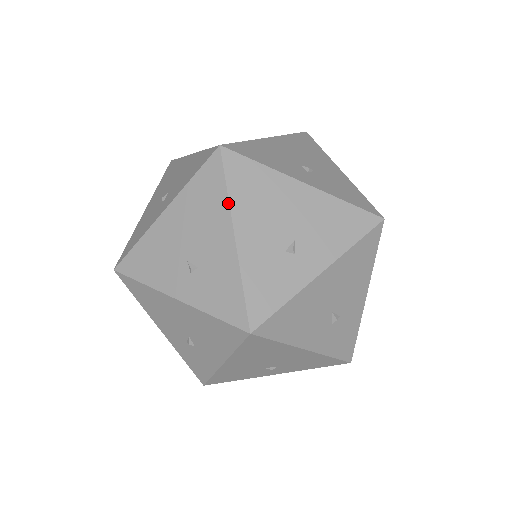
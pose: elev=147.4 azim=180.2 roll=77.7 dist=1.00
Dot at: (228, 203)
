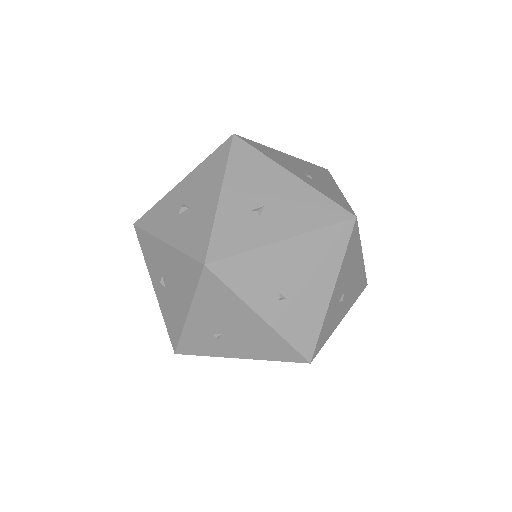
Dot at: occluded
